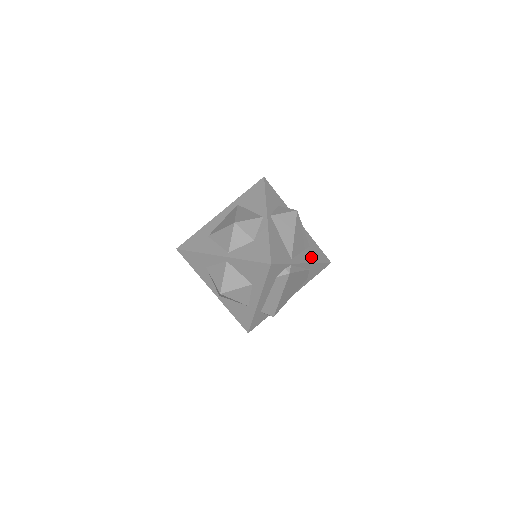
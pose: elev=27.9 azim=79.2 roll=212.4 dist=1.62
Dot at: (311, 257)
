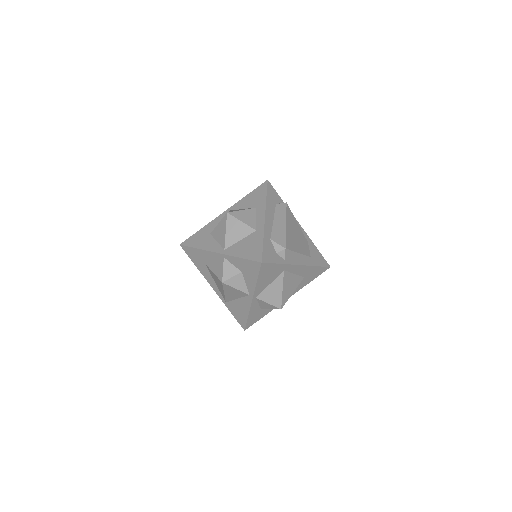
Dot at: occluded
